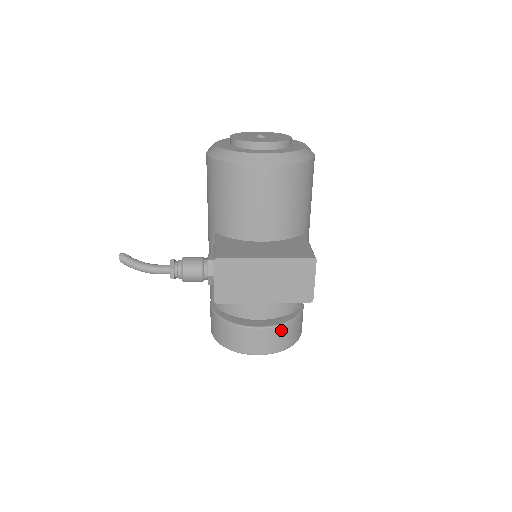
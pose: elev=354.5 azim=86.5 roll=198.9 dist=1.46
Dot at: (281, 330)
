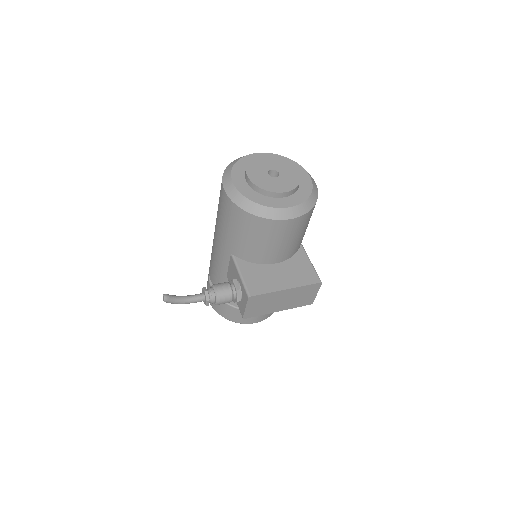
Dot at: occluded
